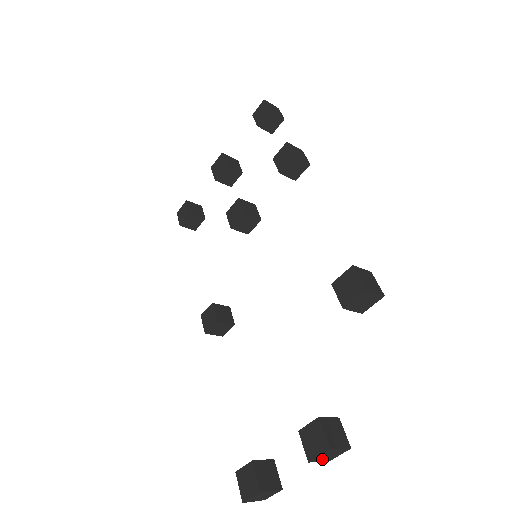
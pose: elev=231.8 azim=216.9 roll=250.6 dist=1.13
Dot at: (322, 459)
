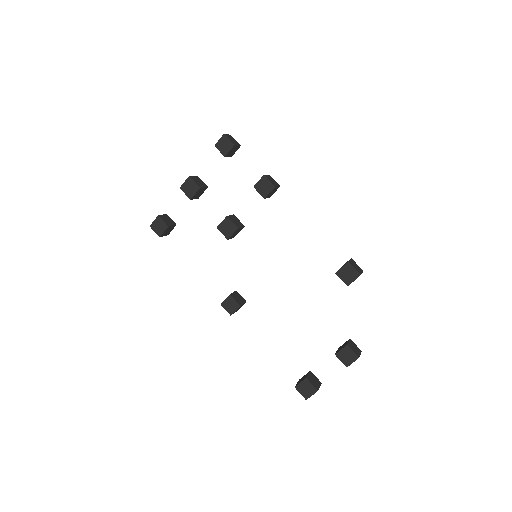
Dot at: occluded
